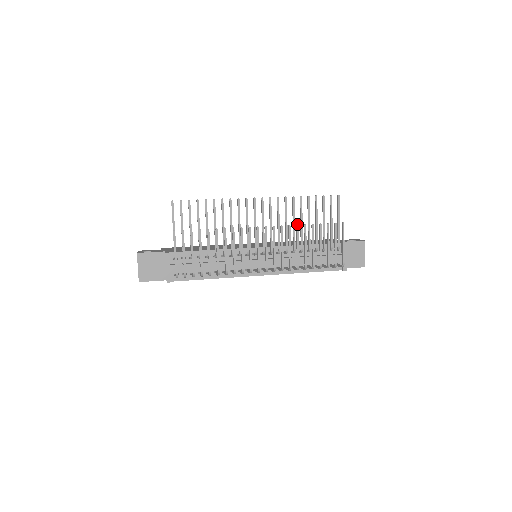
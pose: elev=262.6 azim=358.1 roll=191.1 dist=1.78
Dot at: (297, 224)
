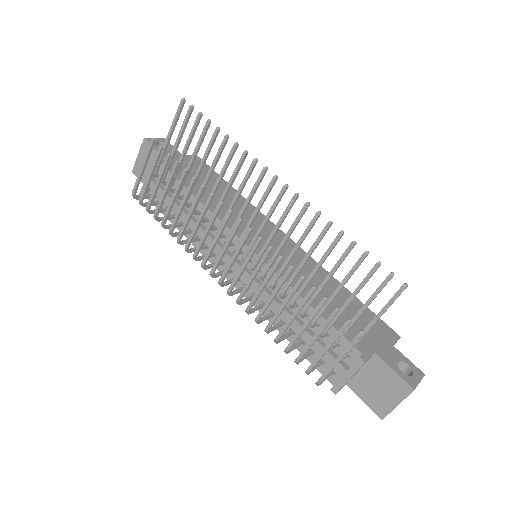
Dot at: occluded
